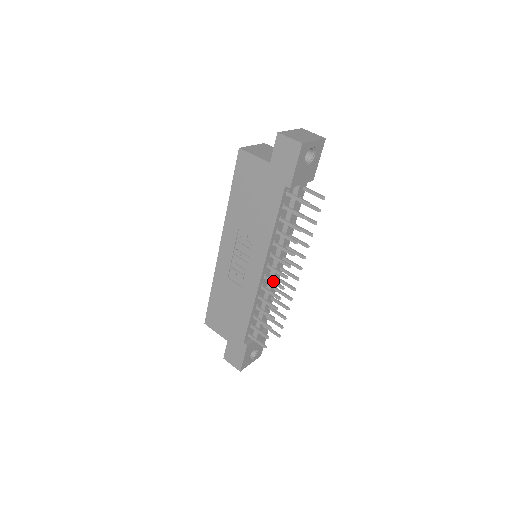
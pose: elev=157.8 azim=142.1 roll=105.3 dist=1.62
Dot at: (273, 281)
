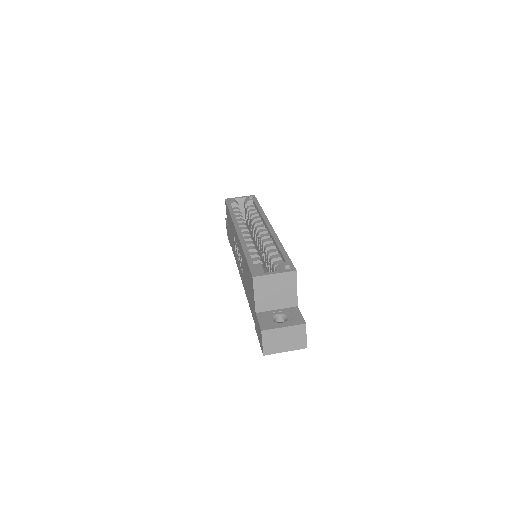
Dot at: occluded
